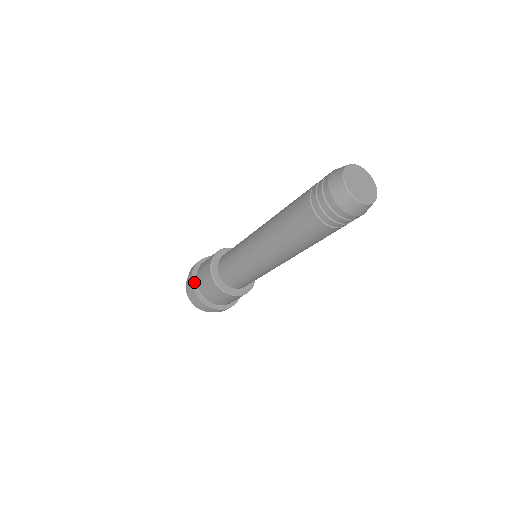
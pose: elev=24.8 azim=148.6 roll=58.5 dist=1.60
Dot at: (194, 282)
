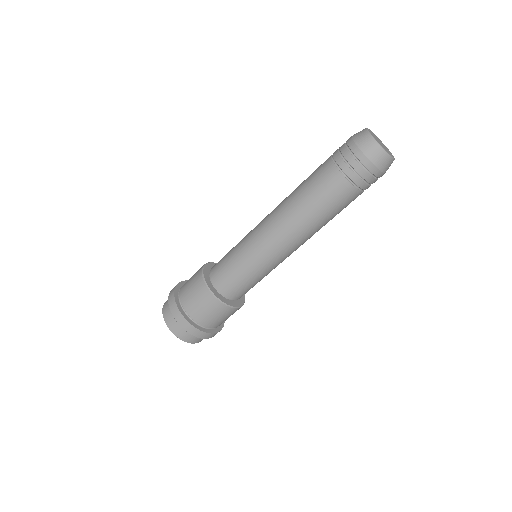
Dot at: (180, 286)
